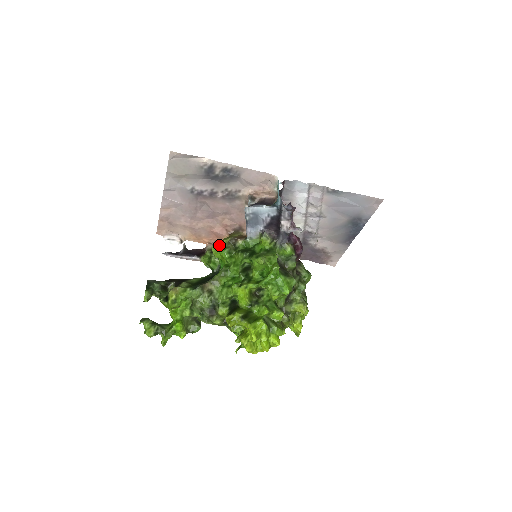
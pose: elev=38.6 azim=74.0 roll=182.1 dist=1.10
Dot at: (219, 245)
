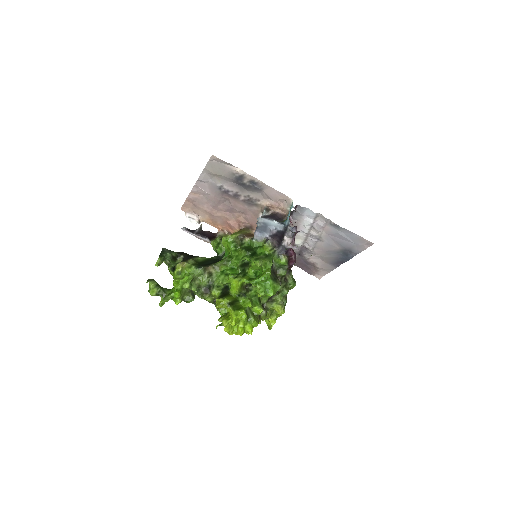
Dot at: (229, 238)
